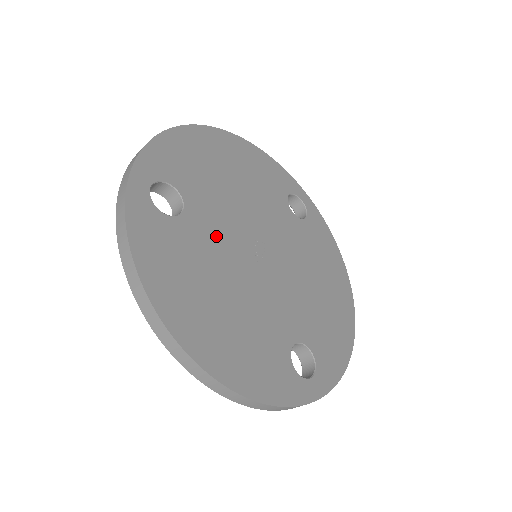
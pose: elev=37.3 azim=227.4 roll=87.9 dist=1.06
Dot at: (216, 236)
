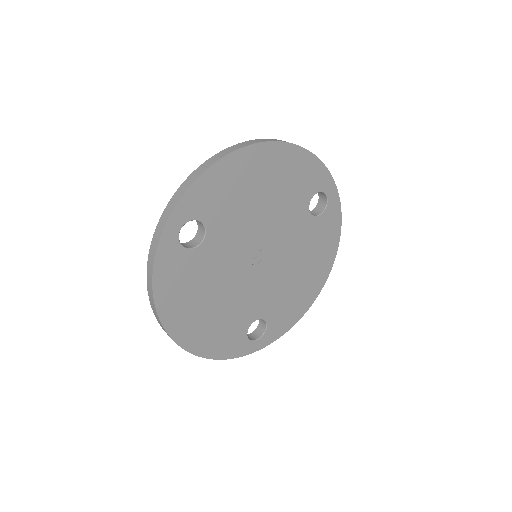
Dot at: (224, 255)
